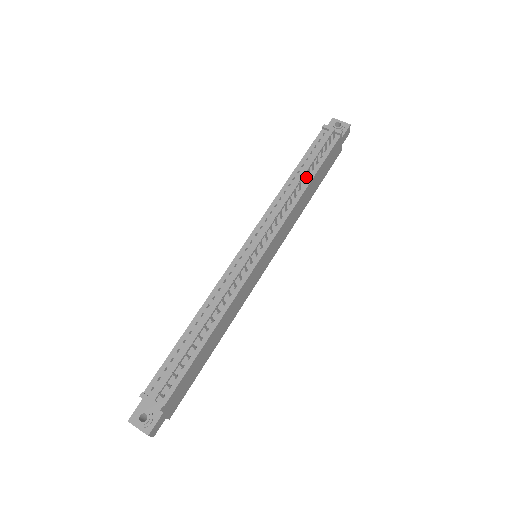
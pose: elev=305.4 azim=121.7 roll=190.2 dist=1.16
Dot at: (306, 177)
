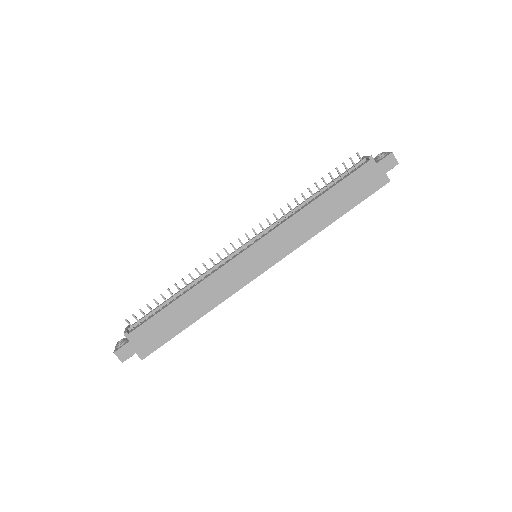
Dot at: (320, 194)
